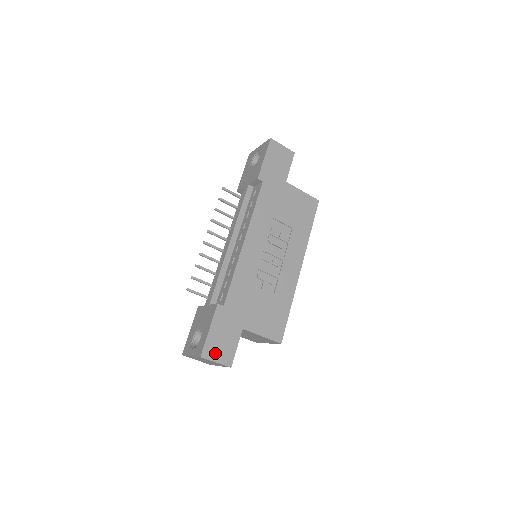
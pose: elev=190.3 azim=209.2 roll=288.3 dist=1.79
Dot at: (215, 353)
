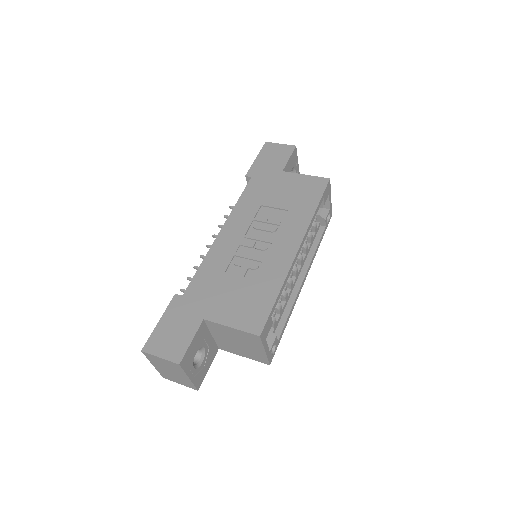
Dot at: (161, 347)
